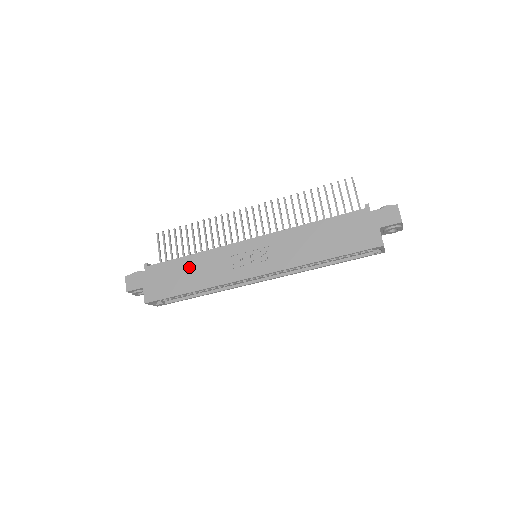
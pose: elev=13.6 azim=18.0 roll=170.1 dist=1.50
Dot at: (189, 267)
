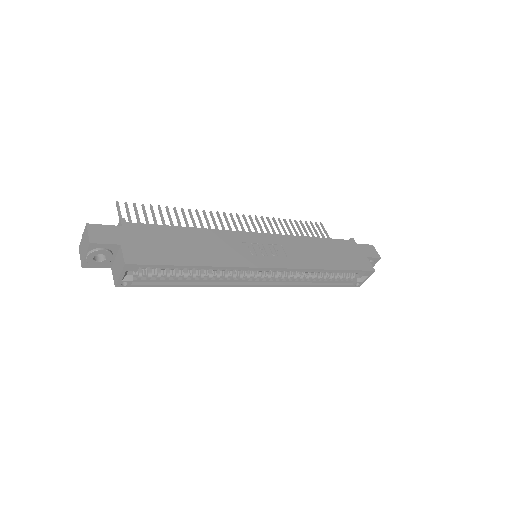
Dot at: (190, 239)
